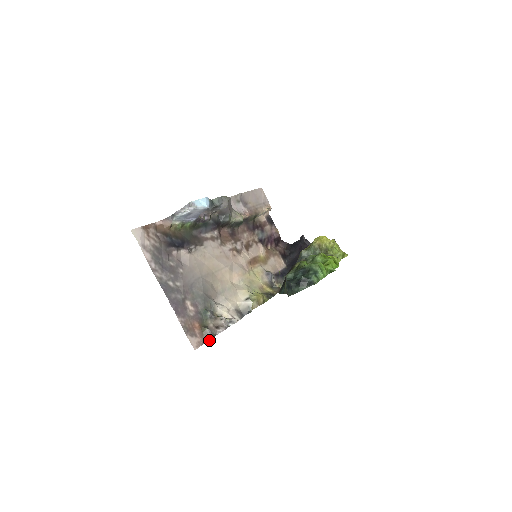
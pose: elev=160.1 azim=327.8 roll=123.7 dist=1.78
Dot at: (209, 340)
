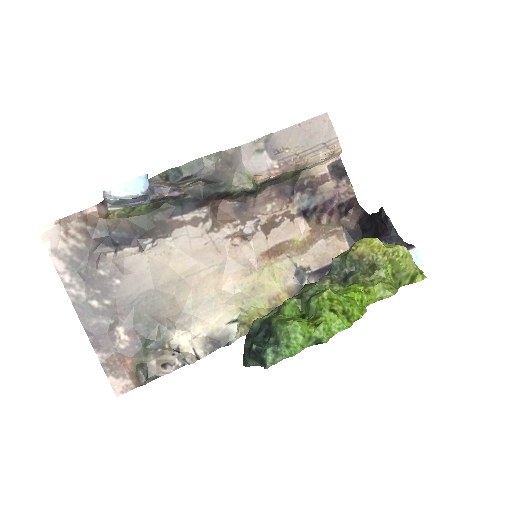
Dot at: occluded
